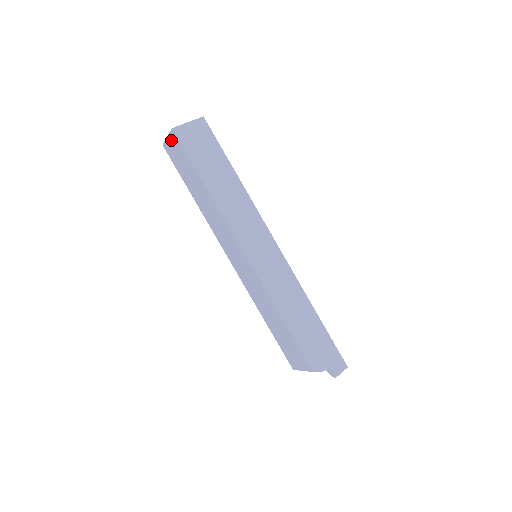
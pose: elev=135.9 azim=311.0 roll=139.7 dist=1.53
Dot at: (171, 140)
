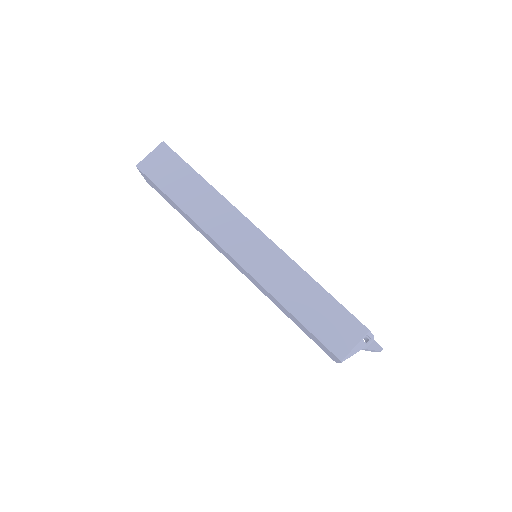
Dot at: (157, 154)
